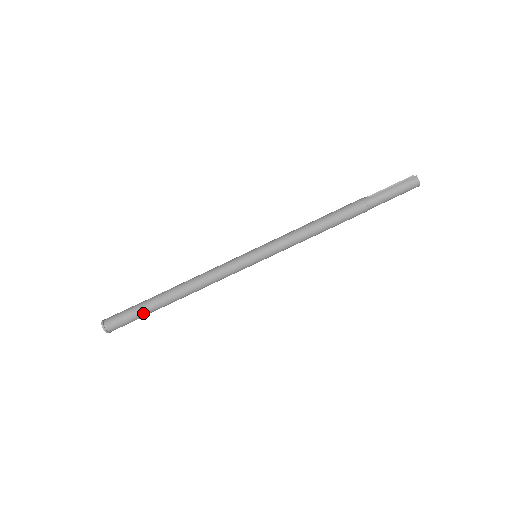
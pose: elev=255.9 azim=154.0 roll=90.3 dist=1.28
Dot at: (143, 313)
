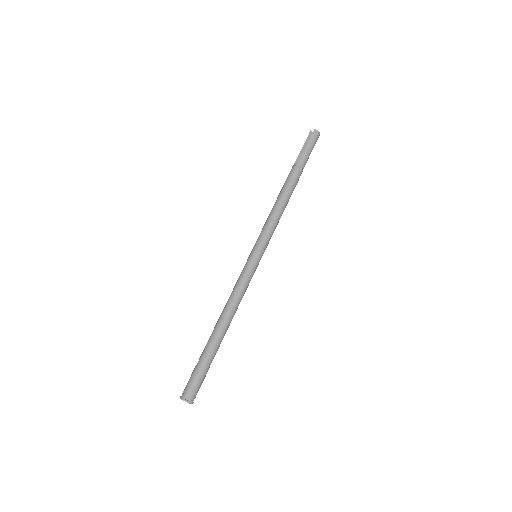
Dot at: (209, 364)
